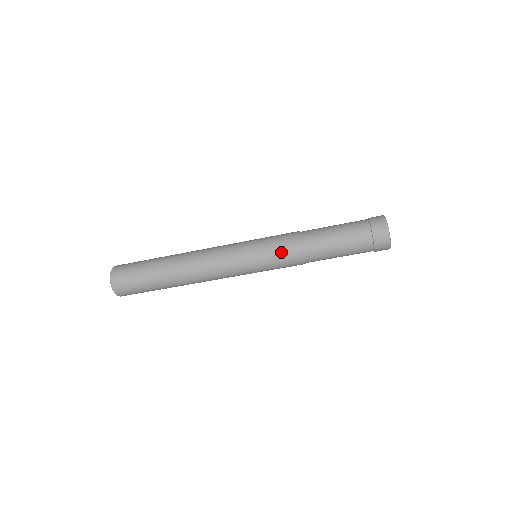
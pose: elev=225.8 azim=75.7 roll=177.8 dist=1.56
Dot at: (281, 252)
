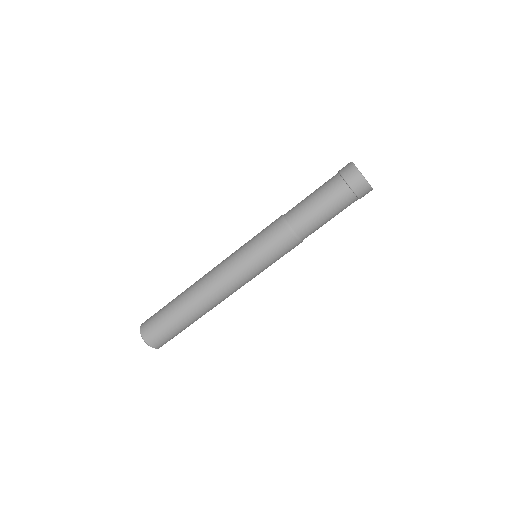
Dot at: (281, 249)
